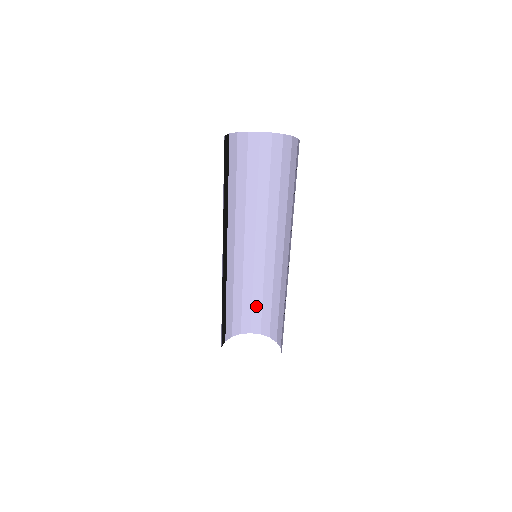
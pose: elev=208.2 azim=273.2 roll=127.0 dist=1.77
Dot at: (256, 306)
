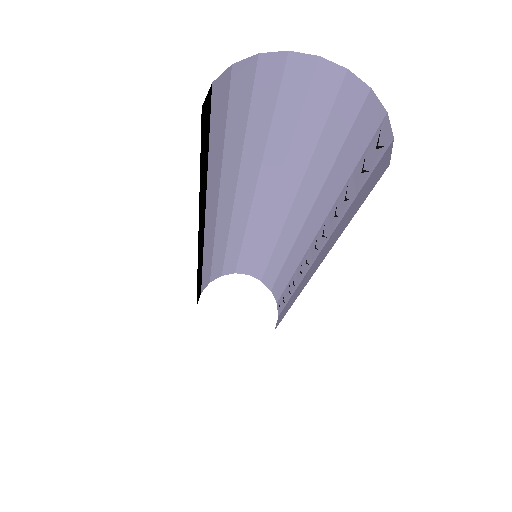
Dot at: (245, 256)
